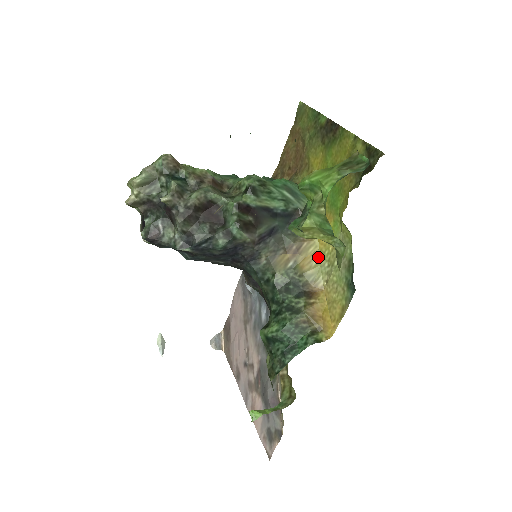
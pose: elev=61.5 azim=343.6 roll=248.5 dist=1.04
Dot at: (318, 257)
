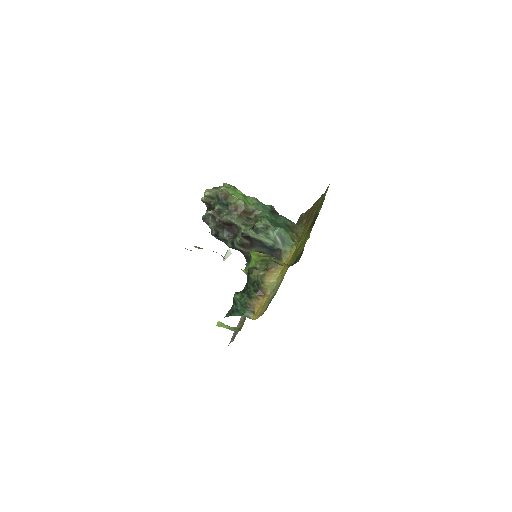
Dot at: (275, 280)
